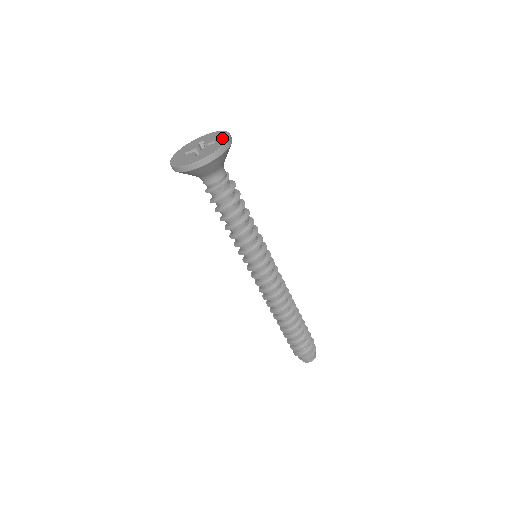
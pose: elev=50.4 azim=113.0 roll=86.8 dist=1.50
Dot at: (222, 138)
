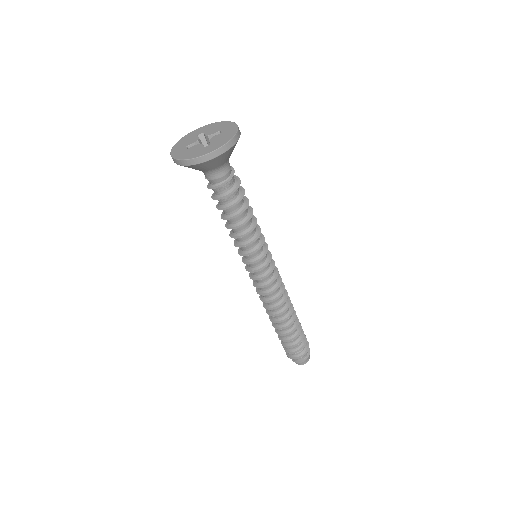
Dot at: (228, 127)
